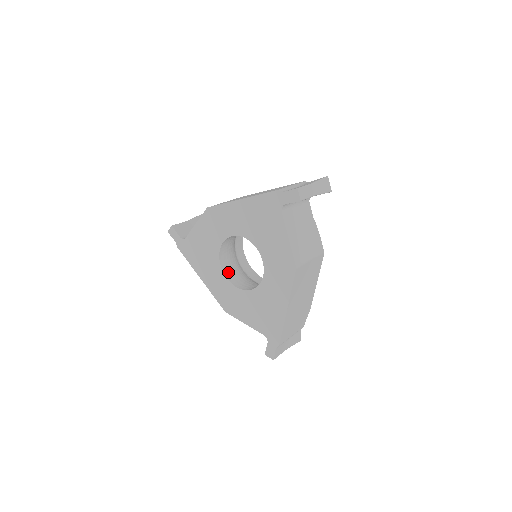
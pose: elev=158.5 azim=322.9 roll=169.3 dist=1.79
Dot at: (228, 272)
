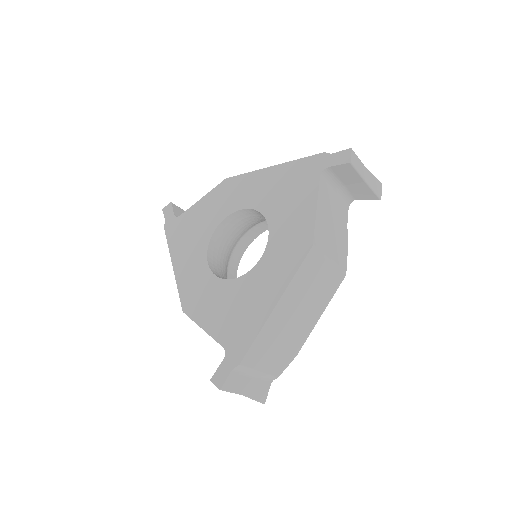
Dot at: (212, 261)
